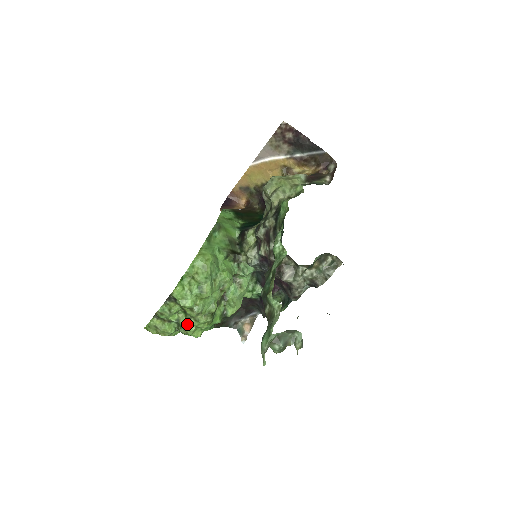
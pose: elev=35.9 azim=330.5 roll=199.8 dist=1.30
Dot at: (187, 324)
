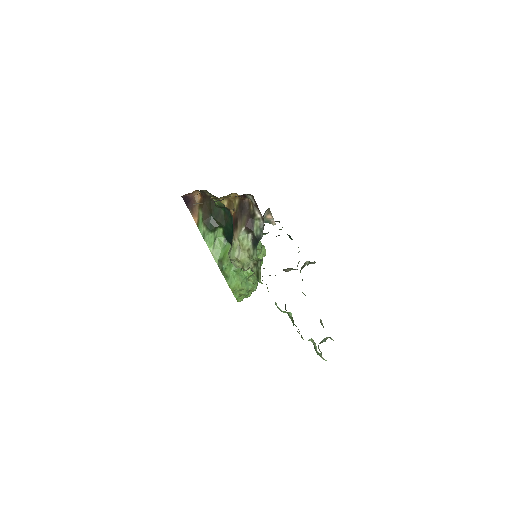
Dot at: occluded
